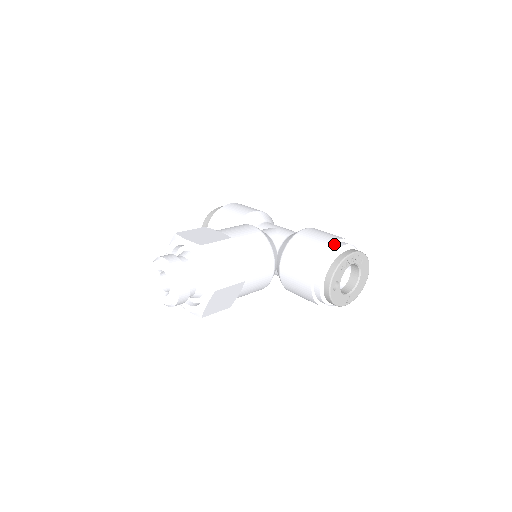
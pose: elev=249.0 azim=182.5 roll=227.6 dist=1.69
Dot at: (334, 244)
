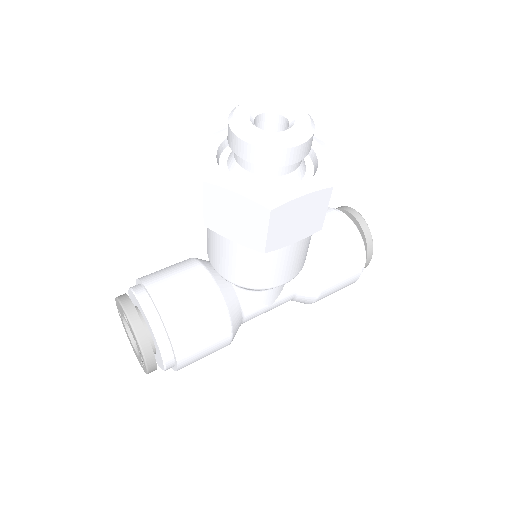
Dot at: occluded
